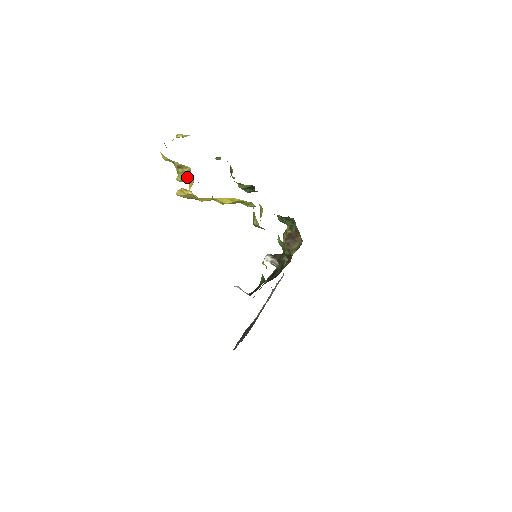
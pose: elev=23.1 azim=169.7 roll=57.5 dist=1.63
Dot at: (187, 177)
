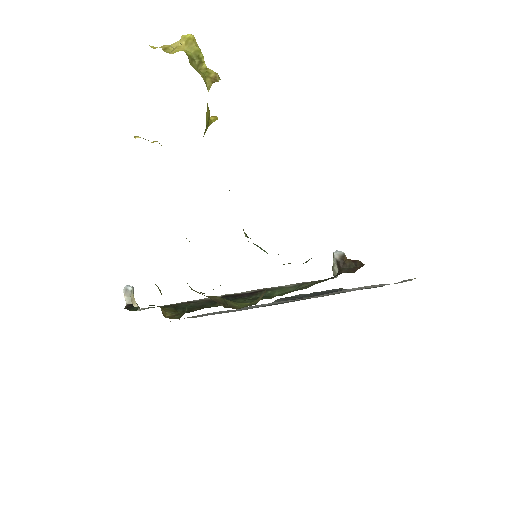
Dot at: occluded
